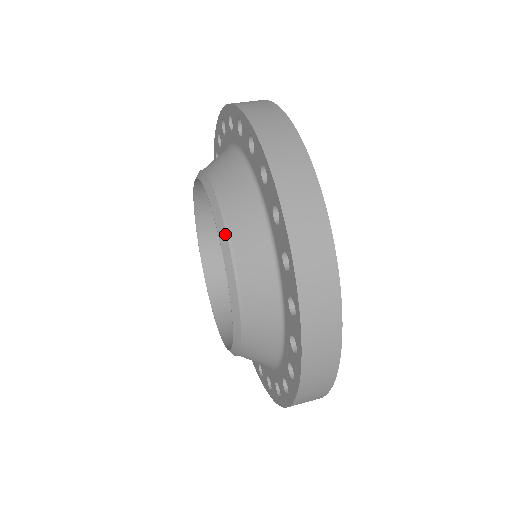
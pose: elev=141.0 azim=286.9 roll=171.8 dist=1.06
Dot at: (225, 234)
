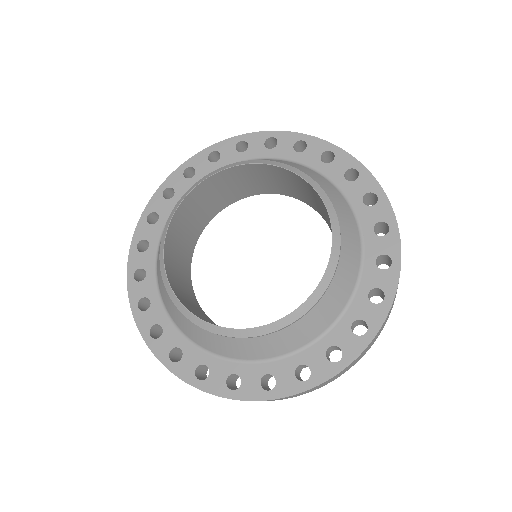
Dot at: (233, 163)
